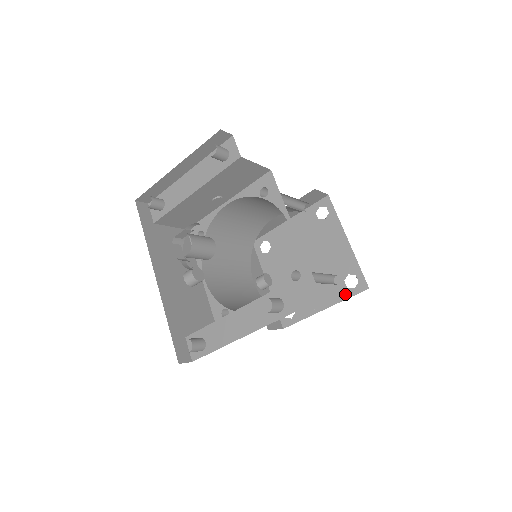
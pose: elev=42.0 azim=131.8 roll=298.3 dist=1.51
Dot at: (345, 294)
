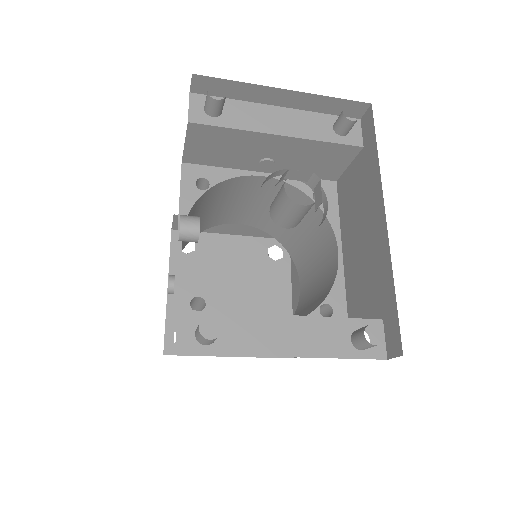
Dot at: occluded
